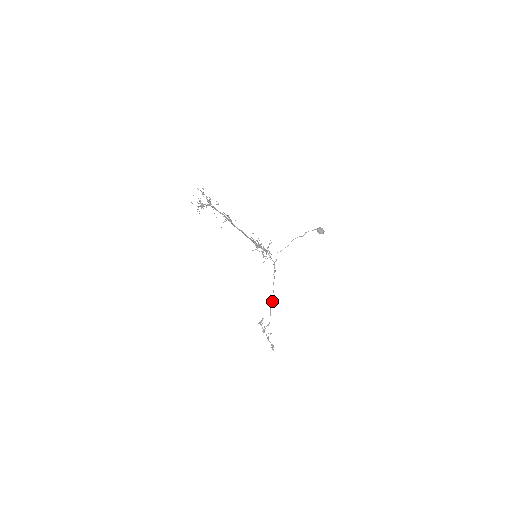
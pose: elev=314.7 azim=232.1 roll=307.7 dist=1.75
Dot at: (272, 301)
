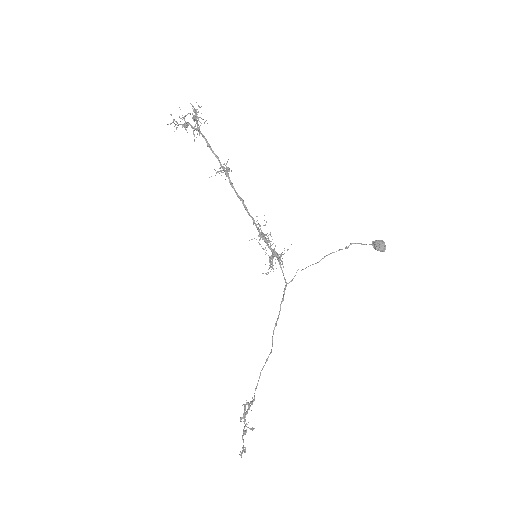
Dot at: (267, 359)
